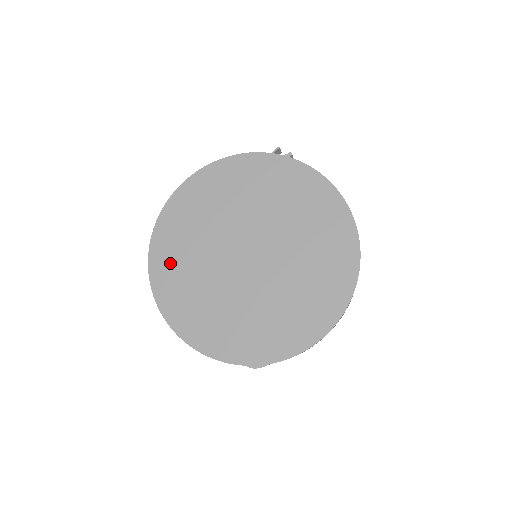
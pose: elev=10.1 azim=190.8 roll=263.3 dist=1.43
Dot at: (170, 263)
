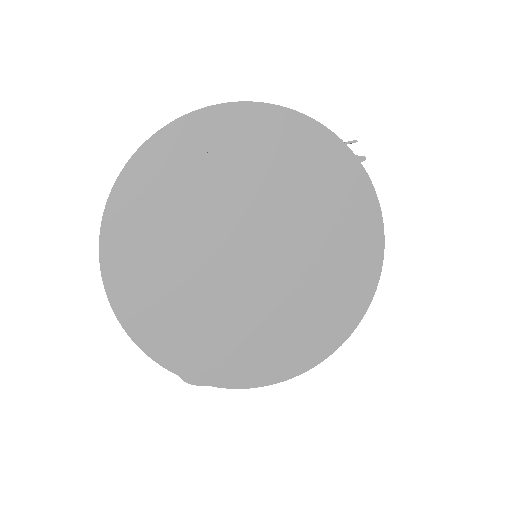
Dot at: (145, 206)
